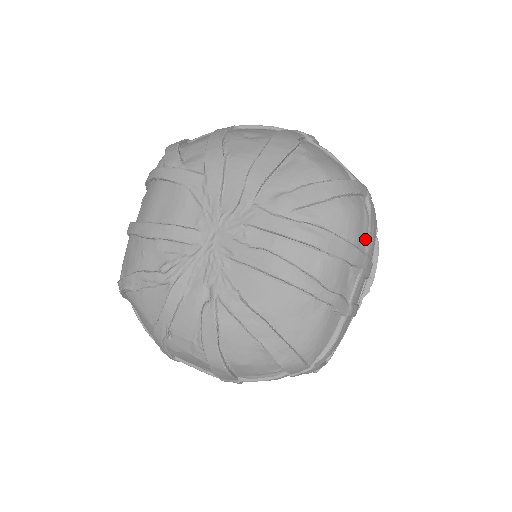
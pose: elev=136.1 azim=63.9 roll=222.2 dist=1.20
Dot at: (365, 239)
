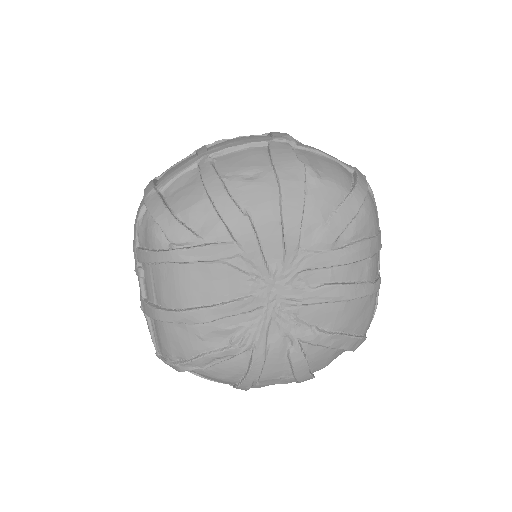
Dot at: (377, 219)
